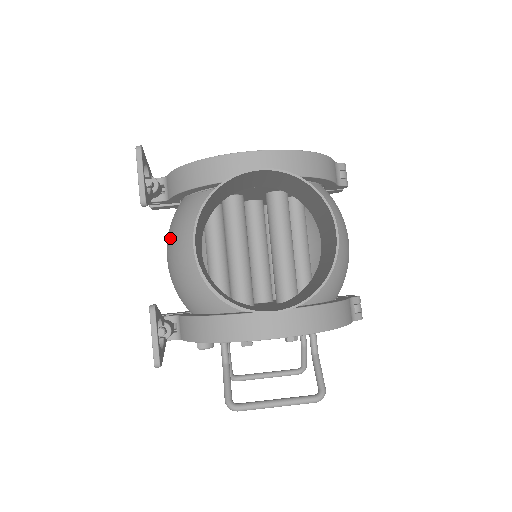
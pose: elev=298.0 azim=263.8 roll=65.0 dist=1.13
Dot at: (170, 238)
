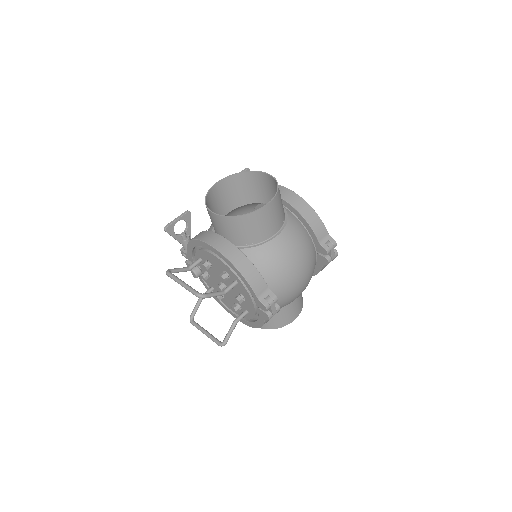
Dot at: occluded
